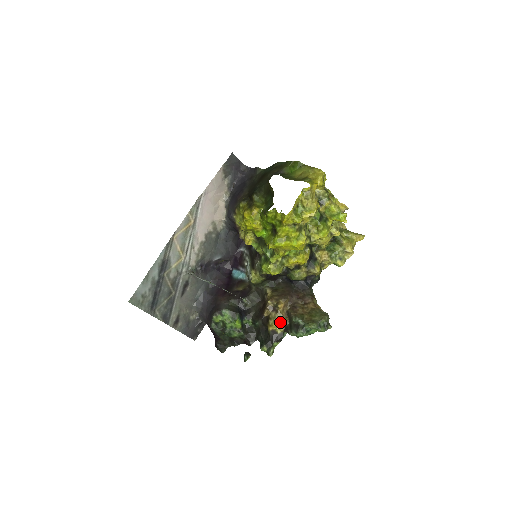
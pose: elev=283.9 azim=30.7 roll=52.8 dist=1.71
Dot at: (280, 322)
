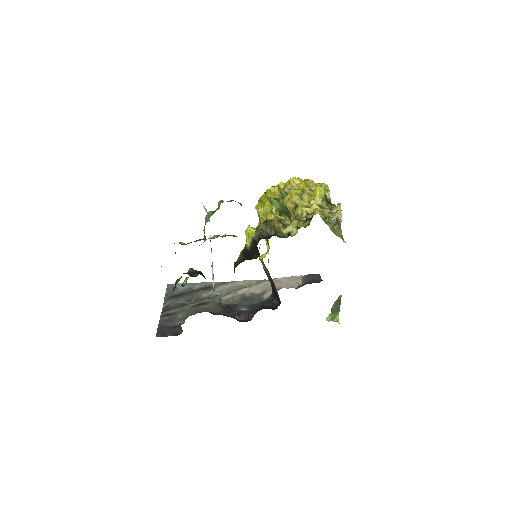
Dot at: occluded
